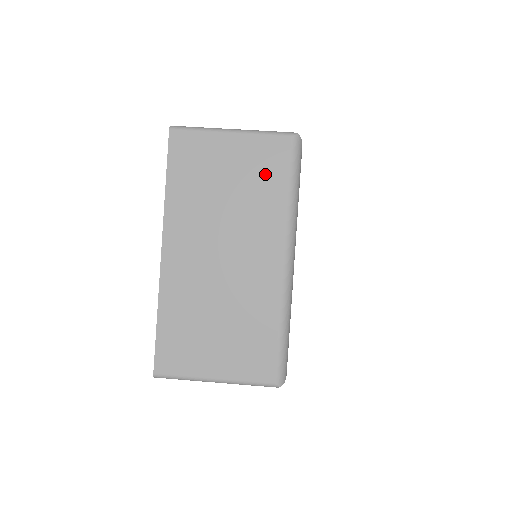
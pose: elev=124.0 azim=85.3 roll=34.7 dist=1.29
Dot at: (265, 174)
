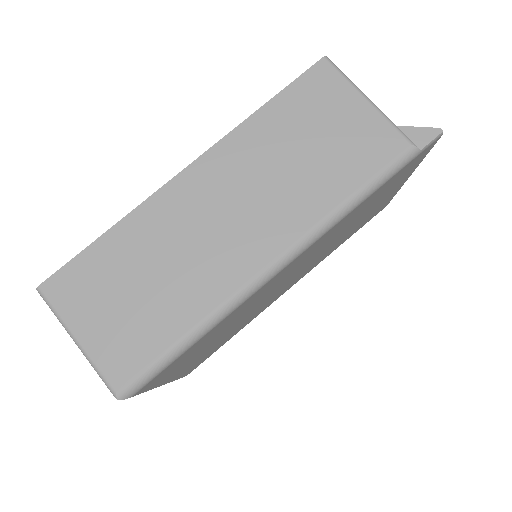
Dot at: occluded
